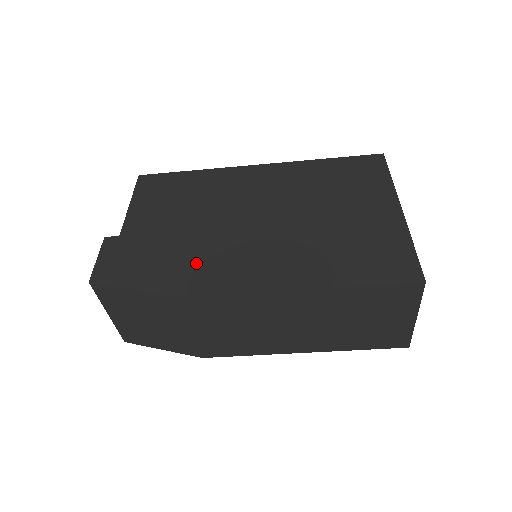
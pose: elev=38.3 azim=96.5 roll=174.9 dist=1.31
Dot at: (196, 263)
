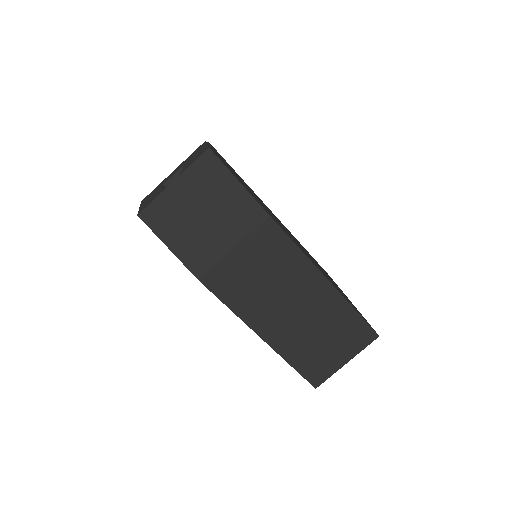
Dot at: (269, 213)
